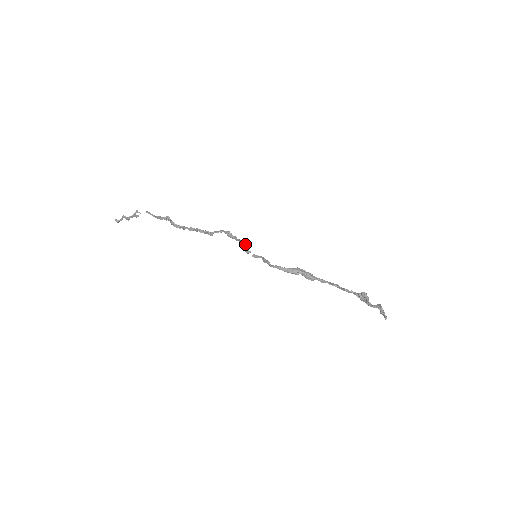
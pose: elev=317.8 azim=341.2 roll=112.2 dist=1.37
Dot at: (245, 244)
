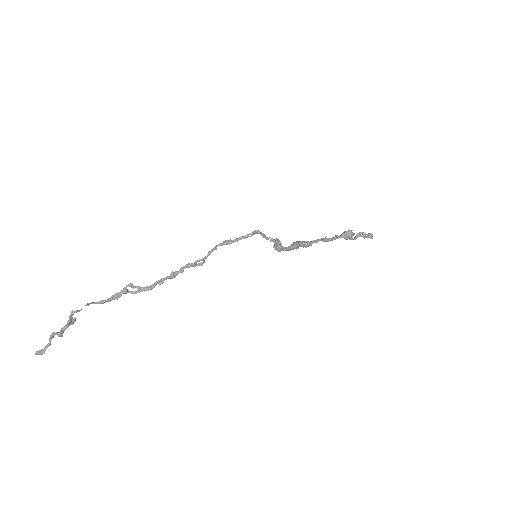
Dot at: (260, 232)
